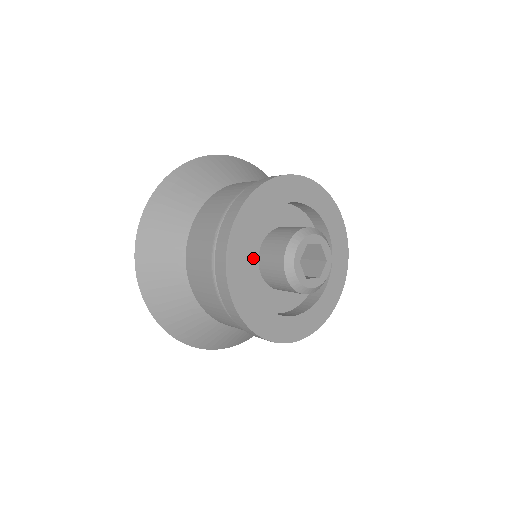
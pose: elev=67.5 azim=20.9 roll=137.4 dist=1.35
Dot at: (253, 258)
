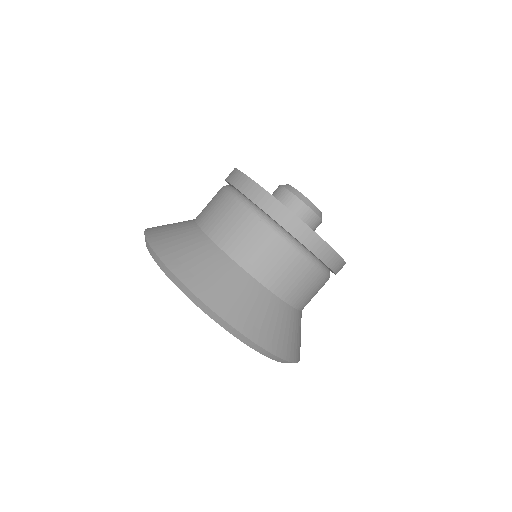
Dot at: occluded
